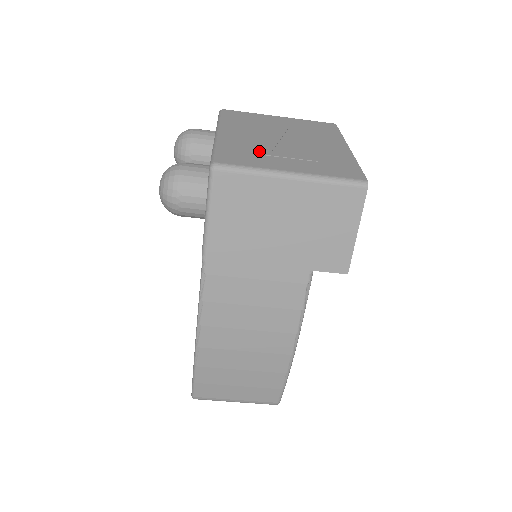
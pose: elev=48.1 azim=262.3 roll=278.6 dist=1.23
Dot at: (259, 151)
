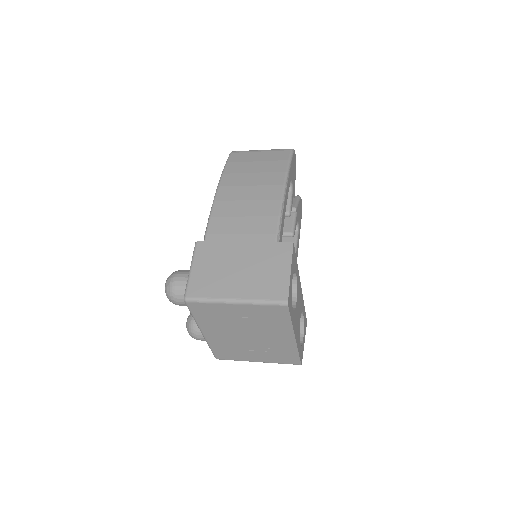
Dot at: (235, 349)
